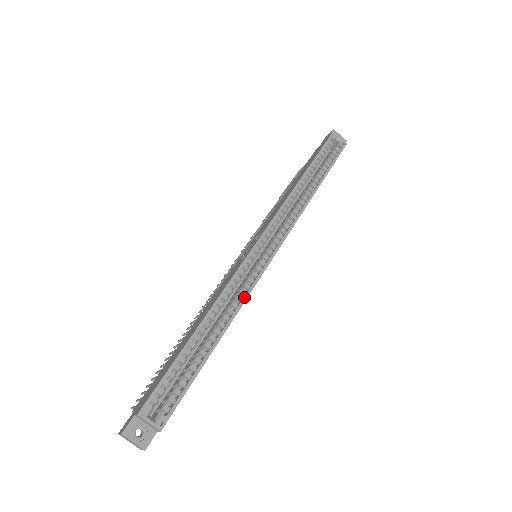
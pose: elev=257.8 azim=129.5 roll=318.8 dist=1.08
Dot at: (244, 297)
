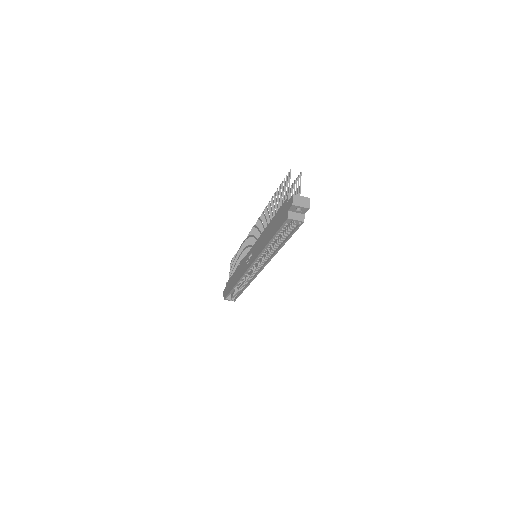
Dot at: (250, 281)
